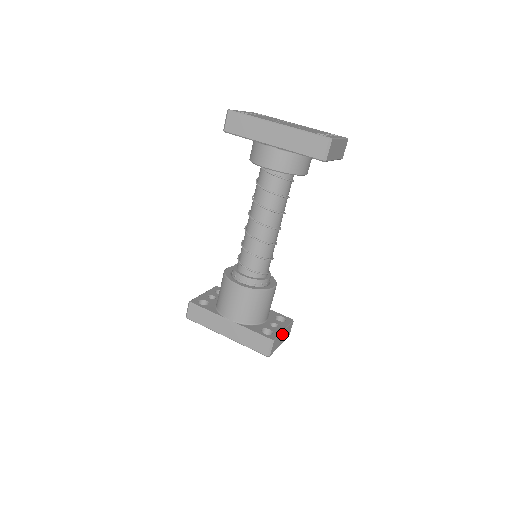
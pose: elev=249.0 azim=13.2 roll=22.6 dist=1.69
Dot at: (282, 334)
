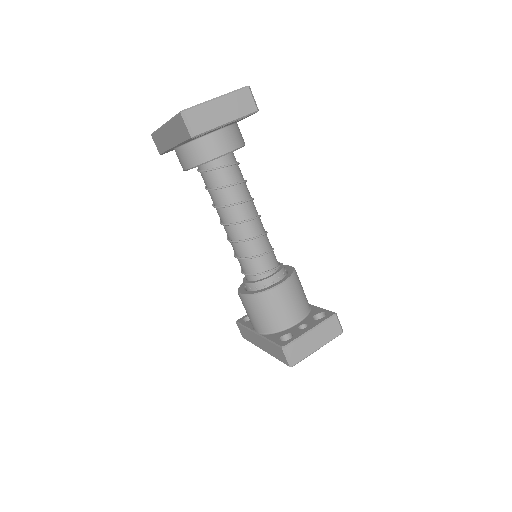
Dot at: (309, 336)
